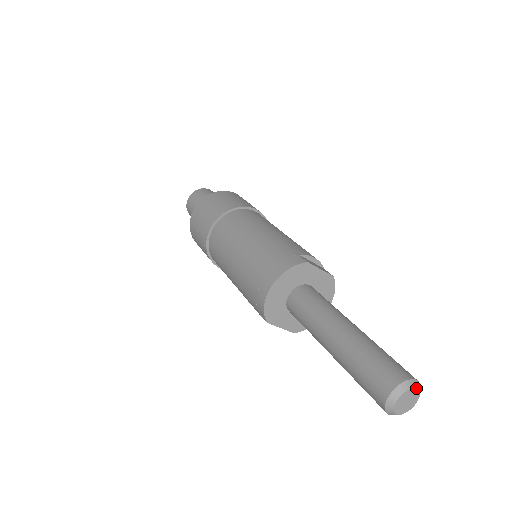
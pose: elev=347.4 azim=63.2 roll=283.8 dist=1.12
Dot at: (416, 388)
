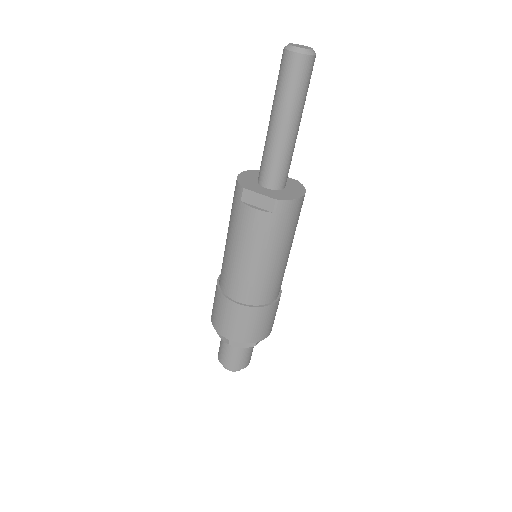
Dot at: (304, 46)
